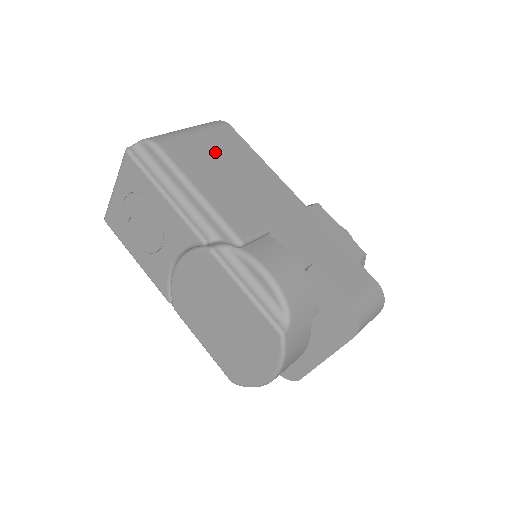
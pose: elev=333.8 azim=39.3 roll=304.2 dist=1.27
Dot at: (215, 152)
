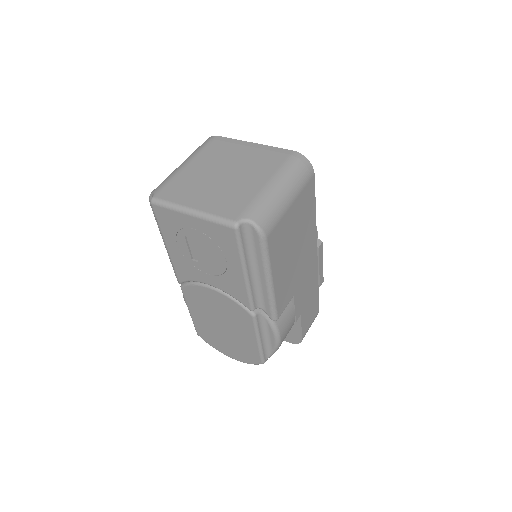
Dot at: (295, 224)
